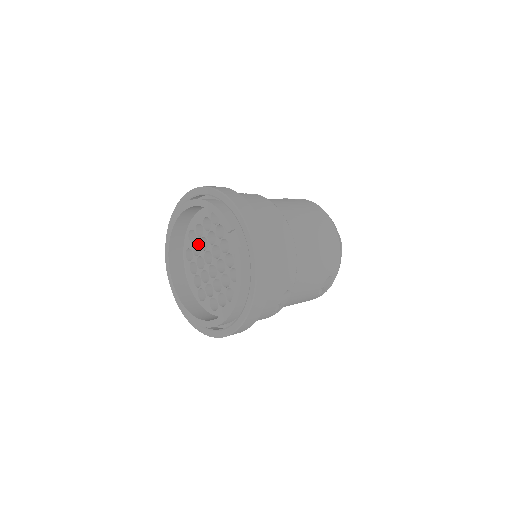
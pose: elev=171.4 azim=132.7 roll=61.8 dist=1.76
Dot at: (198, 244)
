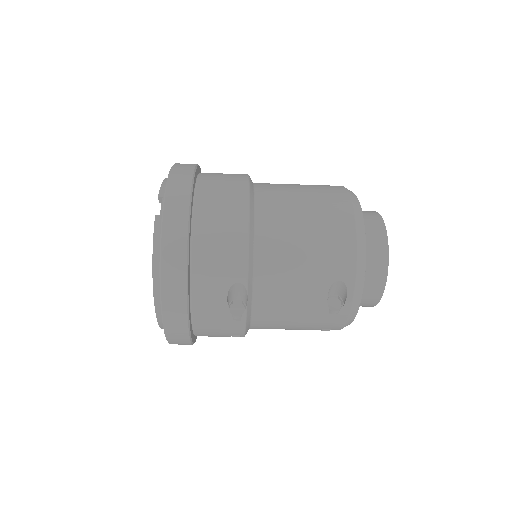
Dot at: occluded
